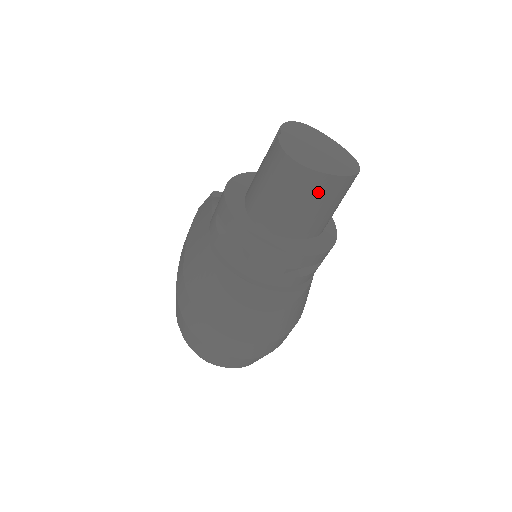
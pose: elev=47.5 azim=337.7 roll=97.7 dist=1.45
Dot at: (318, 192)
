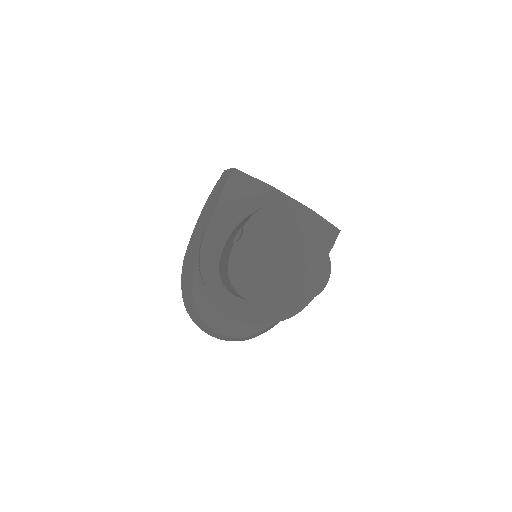
Dot at: occluded
